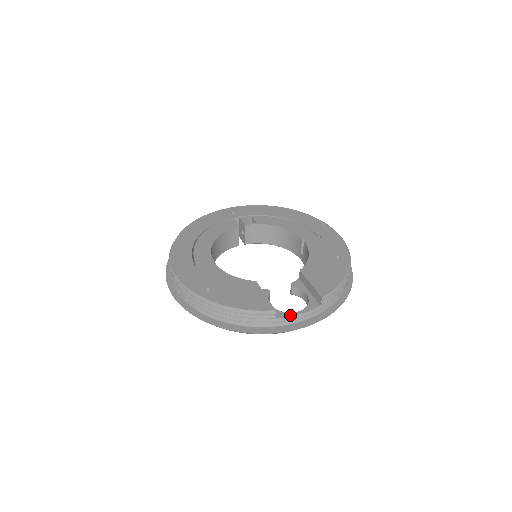
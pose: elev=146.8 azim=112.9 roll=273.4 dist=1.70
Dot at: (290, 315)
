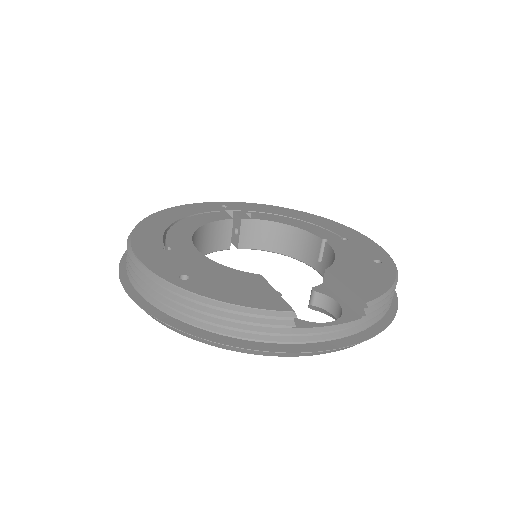
Dot at: (316, 325)
